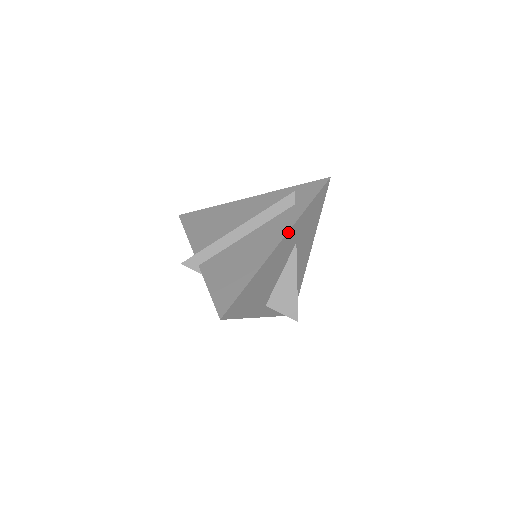
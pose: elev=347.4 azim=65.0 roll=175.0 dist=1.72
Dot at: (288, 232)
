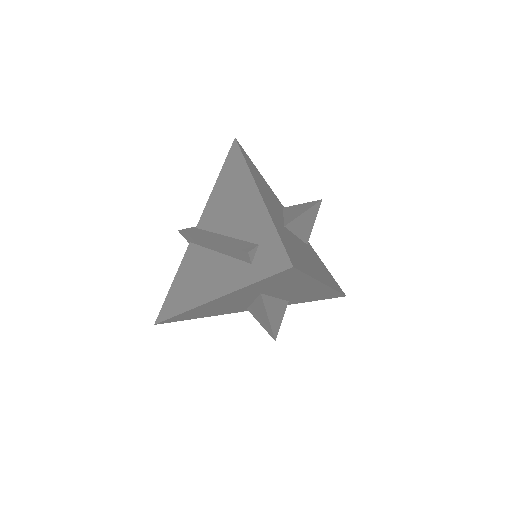
Dot at: (221, 297)
